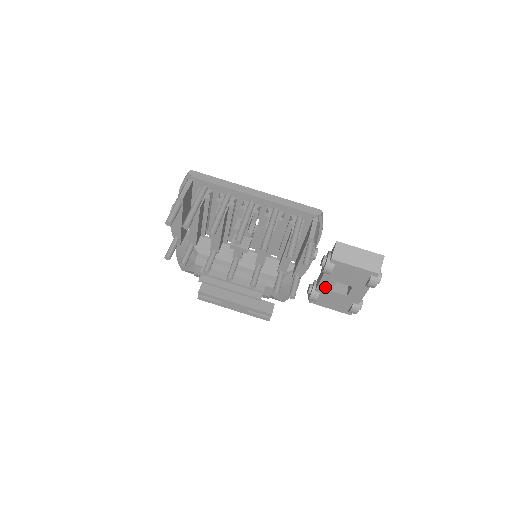
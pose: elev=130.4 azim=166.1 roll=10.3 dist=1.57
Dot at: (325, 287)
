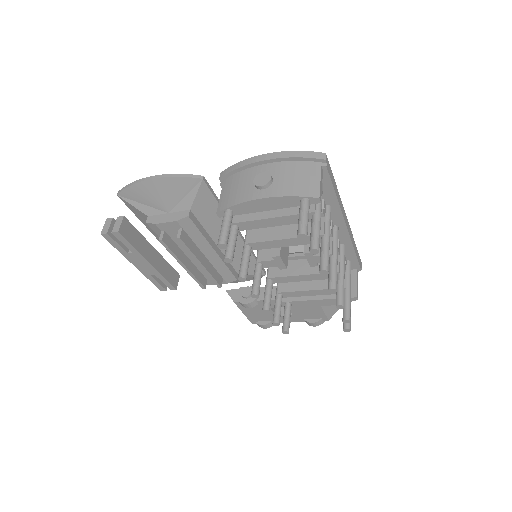
Dot at: (271, 304)
